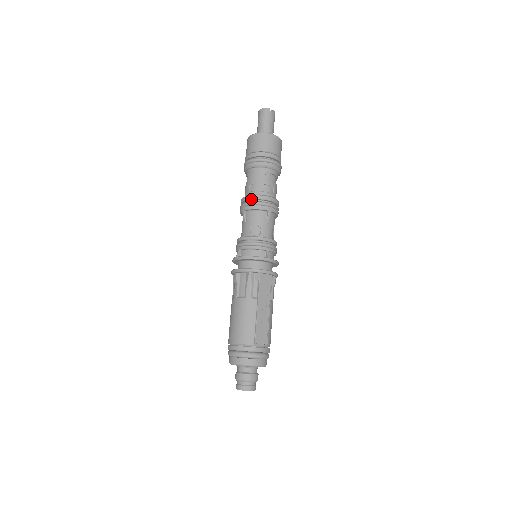
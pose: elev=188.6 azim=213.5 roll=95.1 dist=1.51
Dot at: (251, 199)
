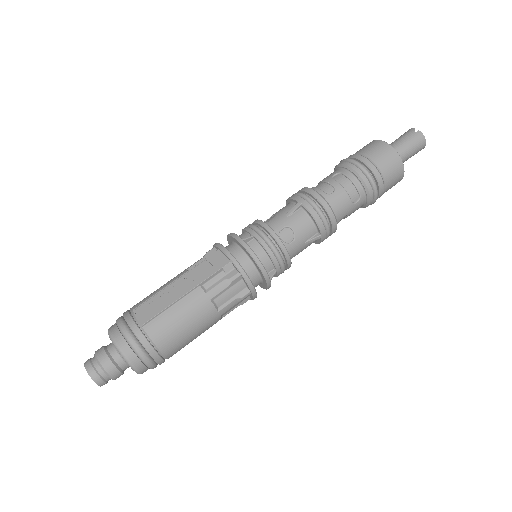
Dot at: occluded
